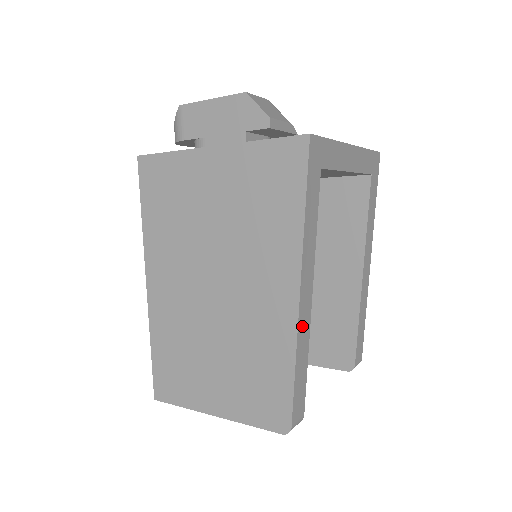
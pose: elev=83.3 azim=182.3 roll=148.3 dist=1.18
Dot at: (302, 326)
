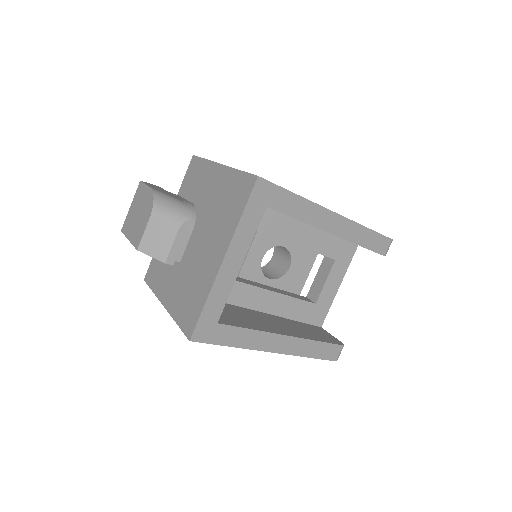
Dot at: (294, 349)
